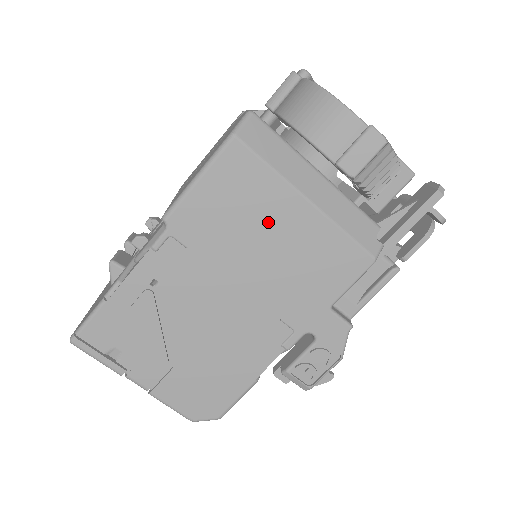
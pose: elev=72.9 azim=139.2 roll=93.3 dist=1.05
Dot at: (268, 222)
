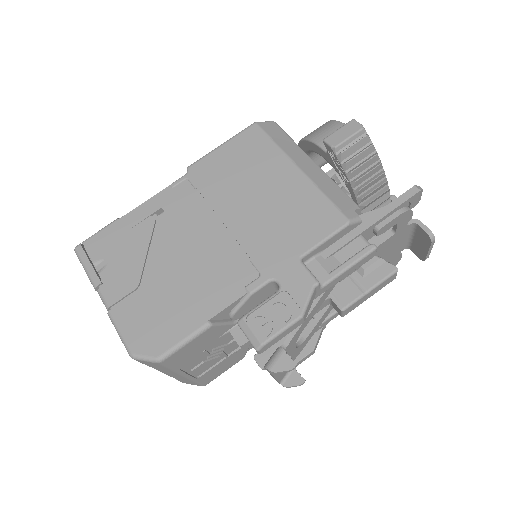
Dot at: (263, 178)
